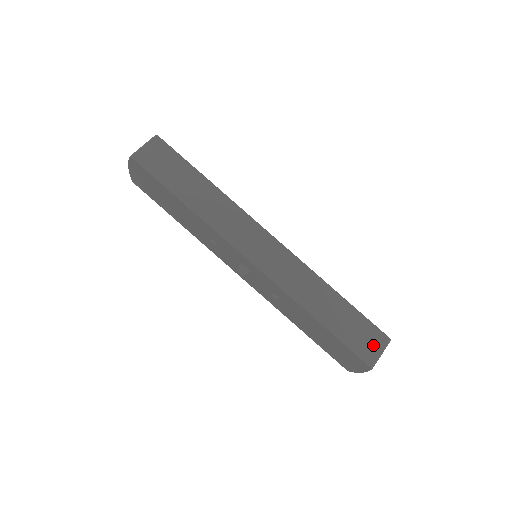
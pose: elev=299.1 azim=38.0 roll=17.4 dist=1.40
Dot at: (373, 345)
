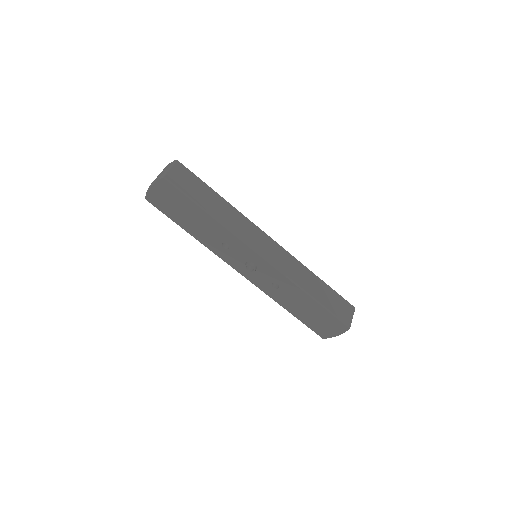
Dot at: (347, 313)
